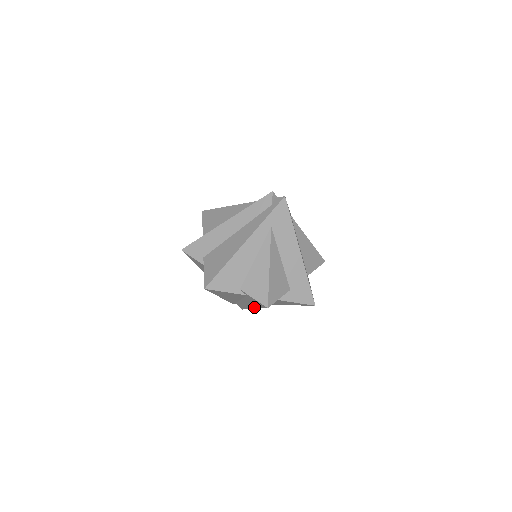
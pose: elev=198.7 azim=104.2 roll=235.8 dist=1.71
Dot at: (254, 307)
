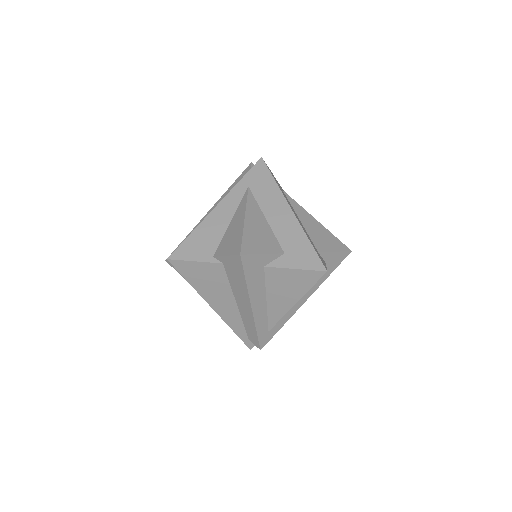
Dot at: (247, 297)
